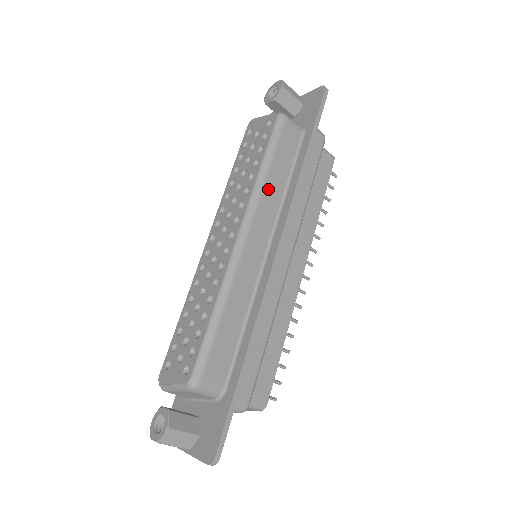
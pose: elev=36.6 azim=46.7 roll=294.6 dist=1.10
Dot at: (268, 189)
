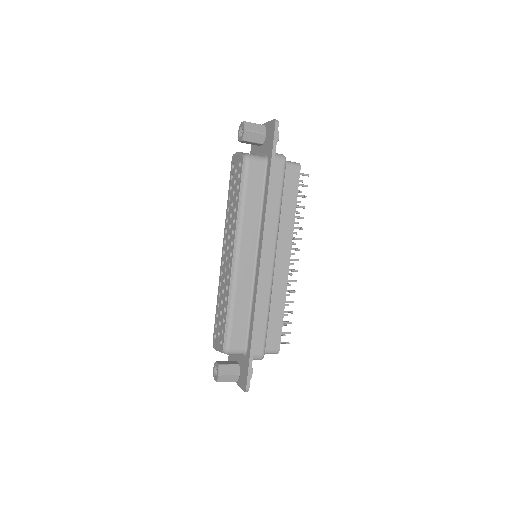
Dot at: (247, 218)
